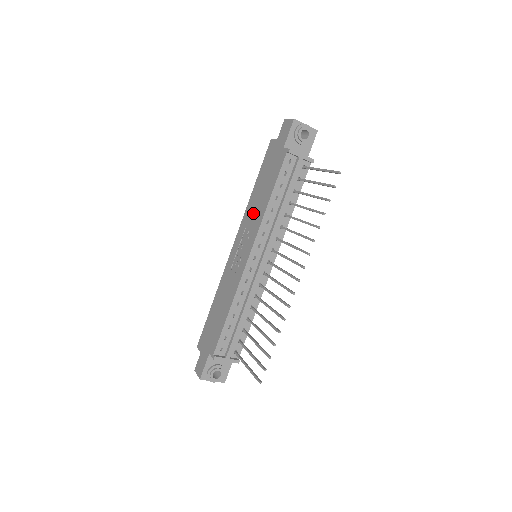
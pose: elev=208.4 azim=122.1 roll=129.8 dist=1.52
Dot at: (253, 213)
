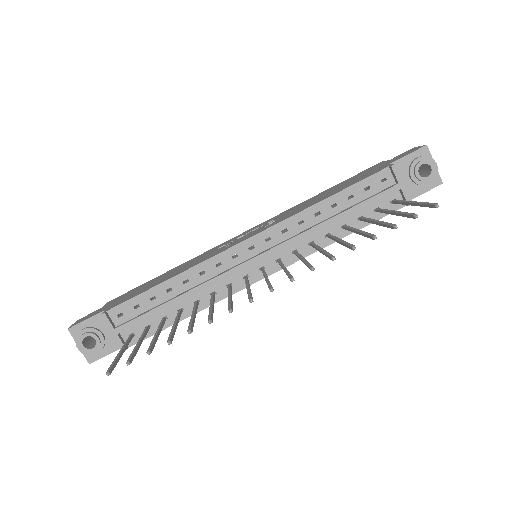
Dot at: (295, 209)
